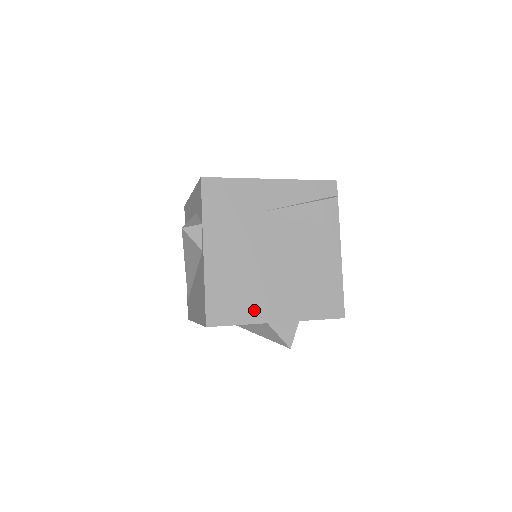
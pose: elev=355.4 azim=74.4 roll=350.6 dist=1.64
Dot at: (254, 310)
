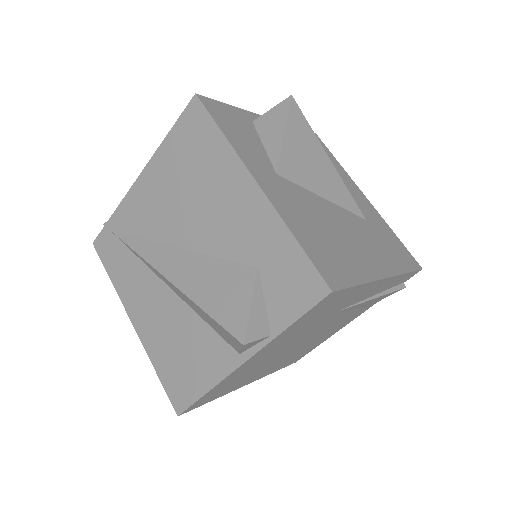
Dot at: (237, 386)
